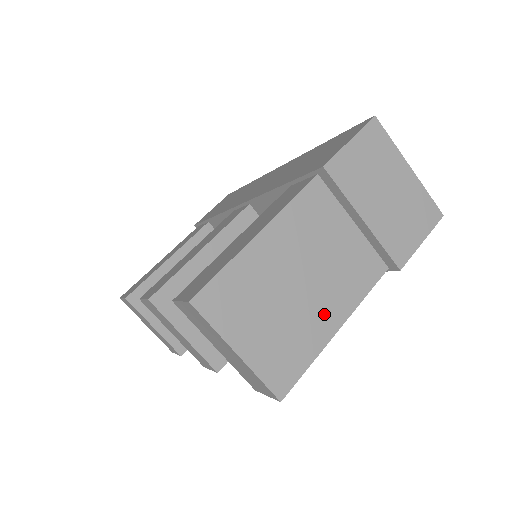
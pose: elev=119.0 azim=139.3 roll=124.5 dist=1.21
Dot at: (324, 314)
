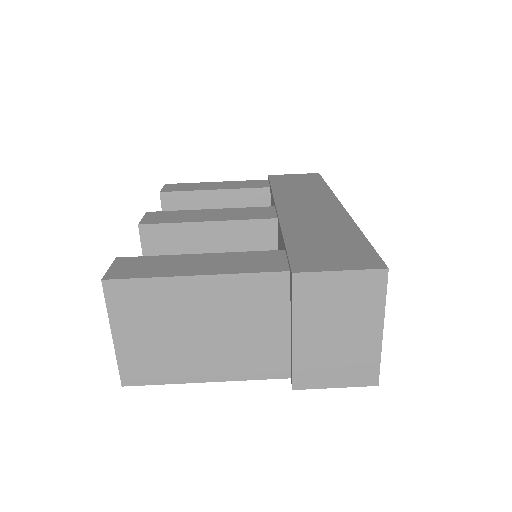
Dot at: (204, 364)
